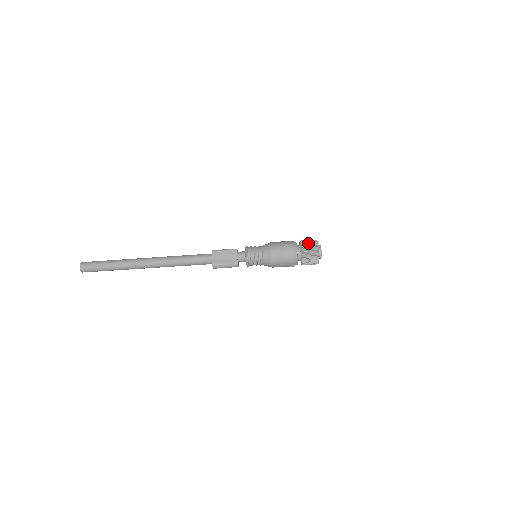
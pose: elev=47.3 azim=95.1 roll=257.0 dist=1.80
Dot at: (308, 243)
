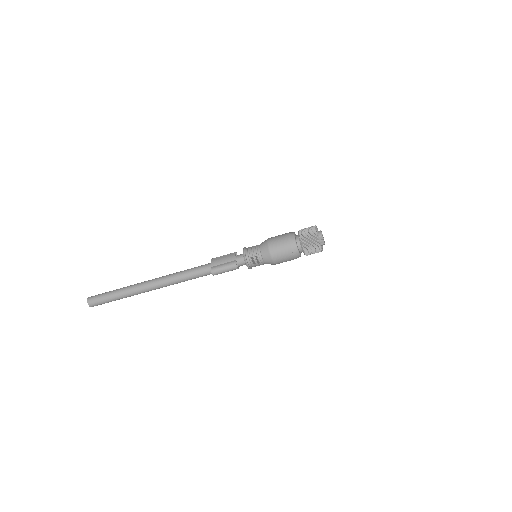
Dot at: (306, 228)
